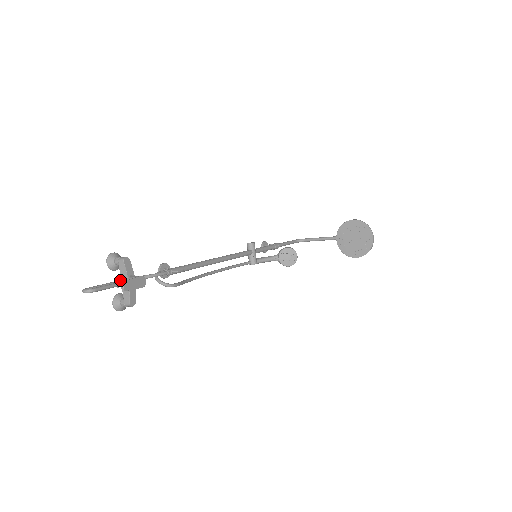
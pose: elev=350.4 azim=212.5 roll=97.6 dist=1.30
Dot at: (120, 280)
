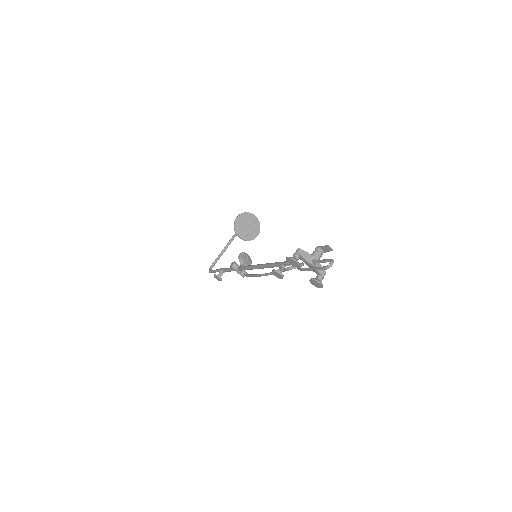
Dot at: (314, 260)
